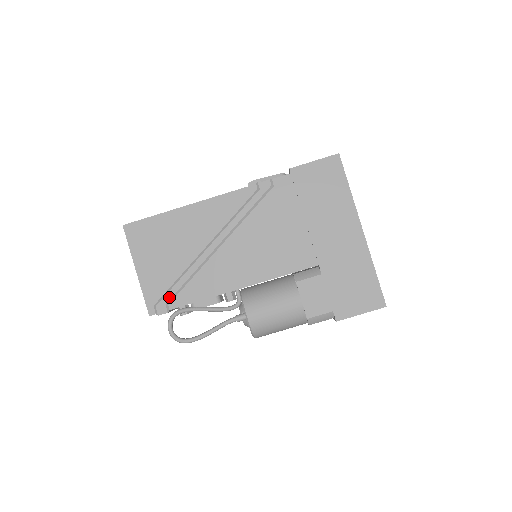
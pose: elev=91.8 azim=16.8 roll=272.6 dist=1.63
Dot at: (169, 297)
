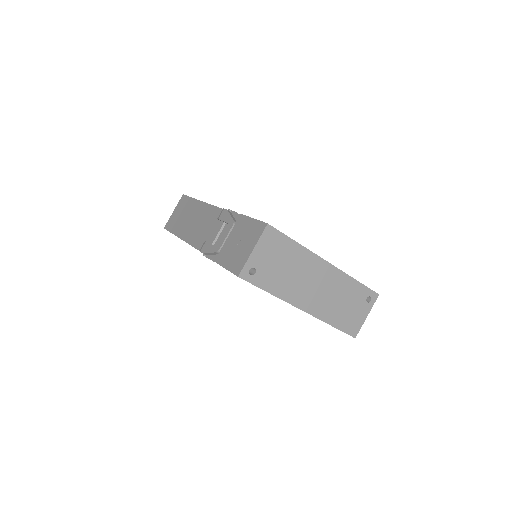
Dot at: occluded
